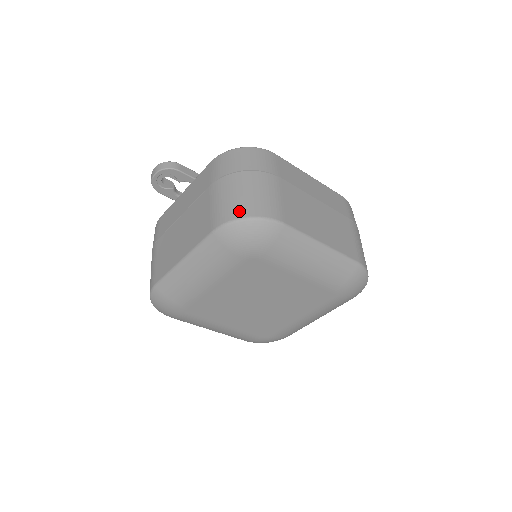
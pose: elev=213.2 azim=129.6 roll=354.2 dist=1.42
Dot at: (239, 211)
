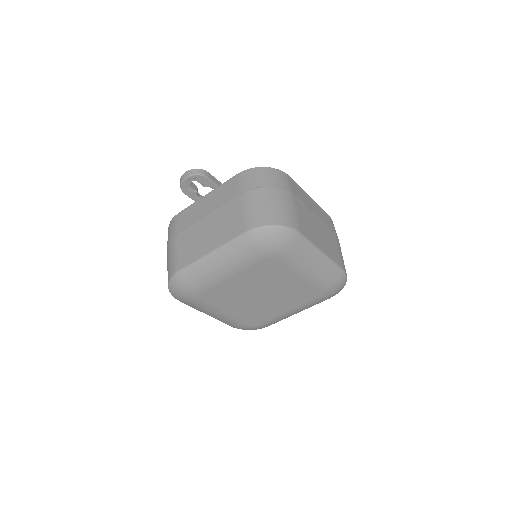
Dot at: (268, 219)
